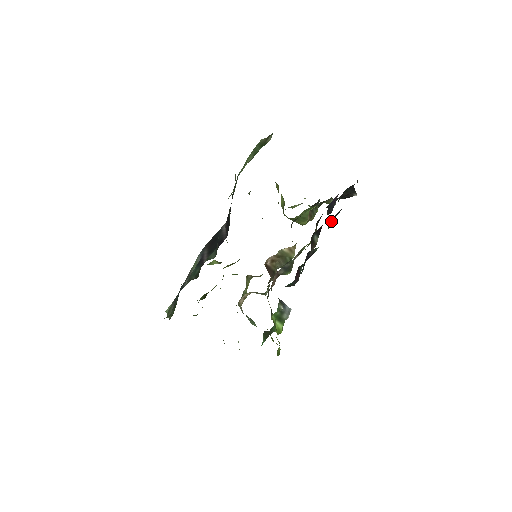
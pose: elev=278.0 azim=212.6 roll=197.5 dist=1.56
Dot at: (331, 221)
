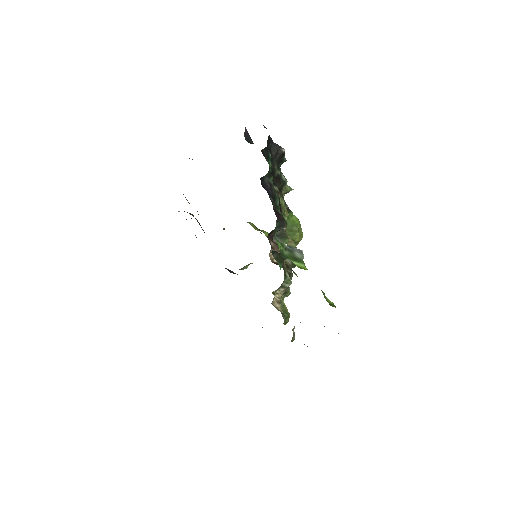
Dot at: (267, 159)
